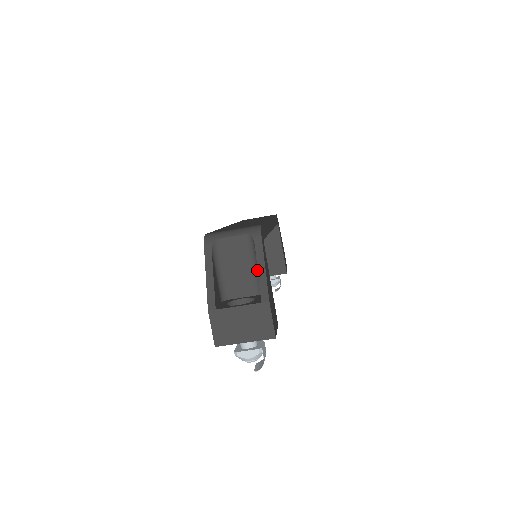
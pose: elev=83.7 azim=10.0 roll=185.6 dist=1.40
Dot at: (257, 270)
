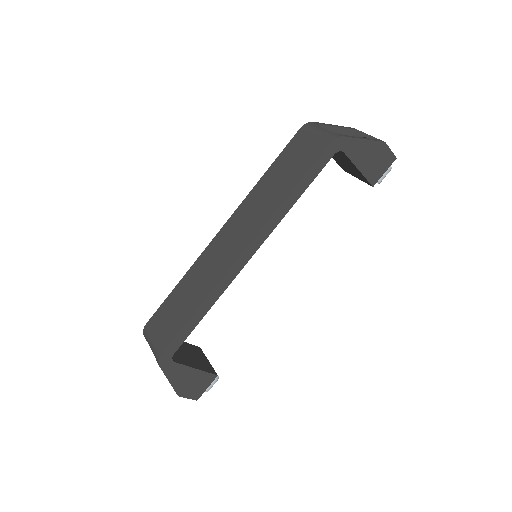
Dot at: occluded
